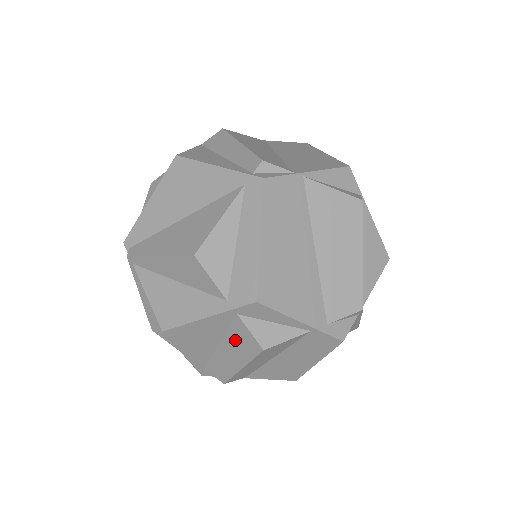
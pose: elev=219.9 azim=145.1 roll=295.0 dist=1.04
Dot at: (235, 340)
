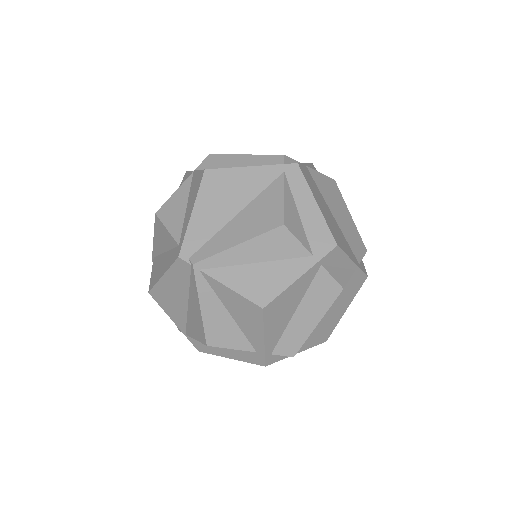
Dot at: (315, 295)
